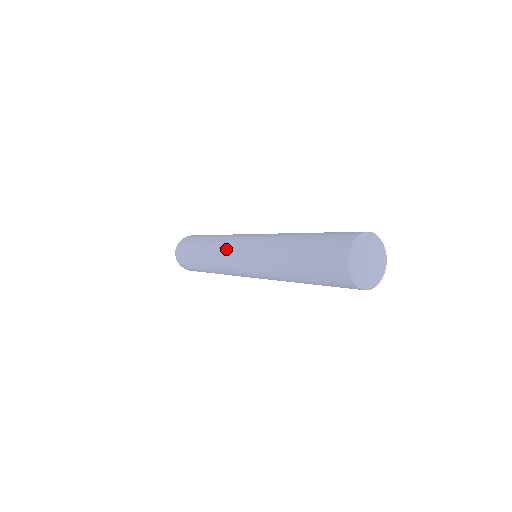
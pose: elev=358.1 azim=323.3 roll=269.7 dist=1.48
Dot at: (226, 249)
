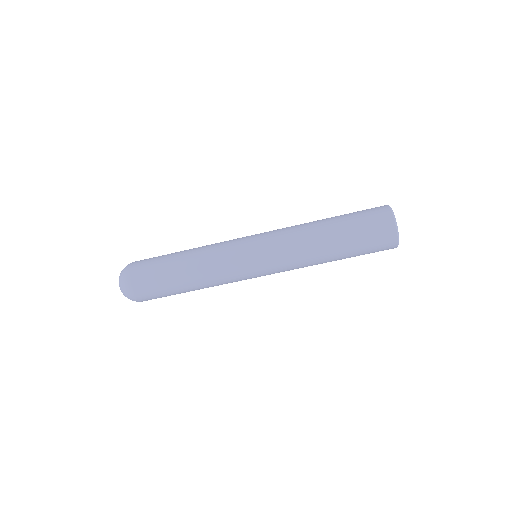
Dot at: (230, 249)
